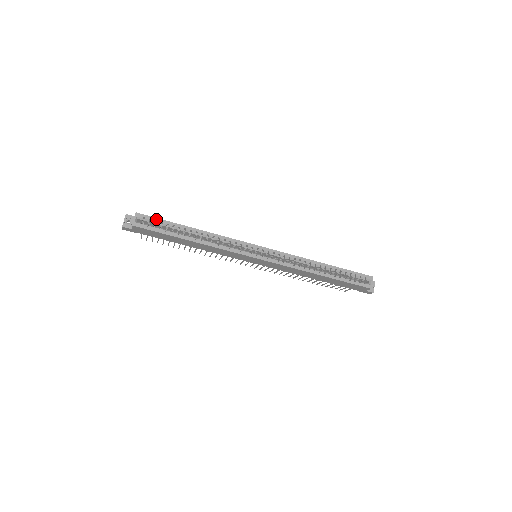
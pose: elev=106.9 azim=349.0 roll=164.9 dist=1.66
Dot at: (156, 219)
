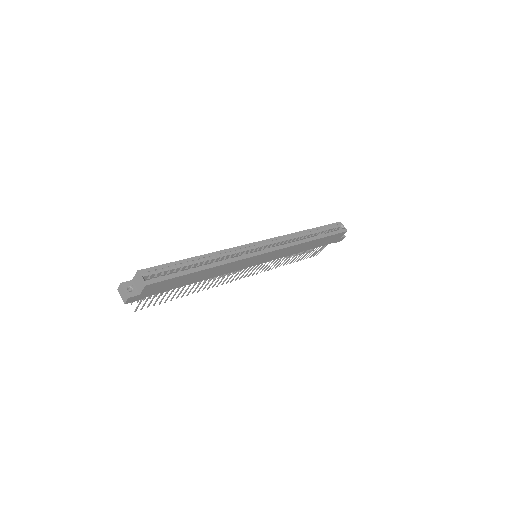
Dot at: (161, 266)
